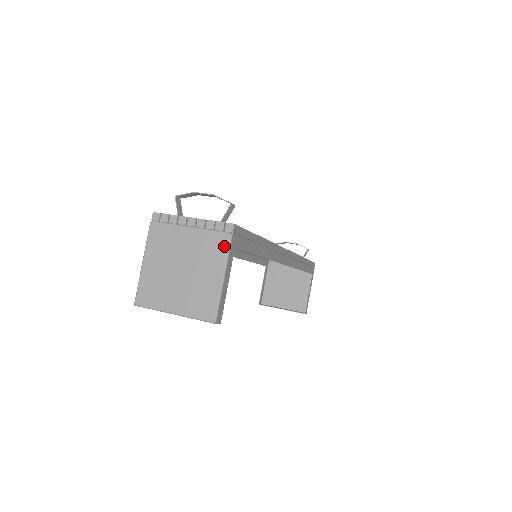
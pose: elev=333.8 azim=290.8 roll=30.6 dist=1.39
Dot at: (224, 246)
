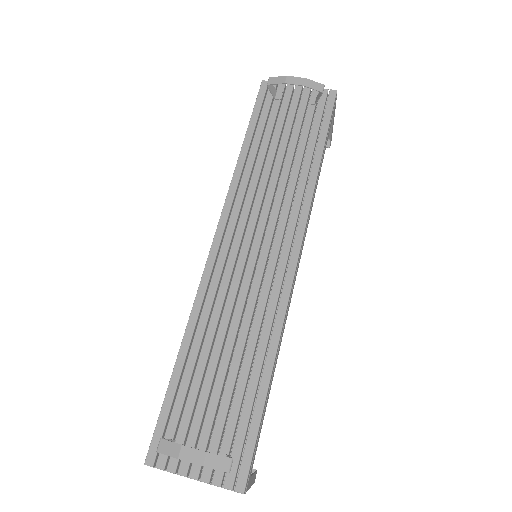
Dot at: occluded
